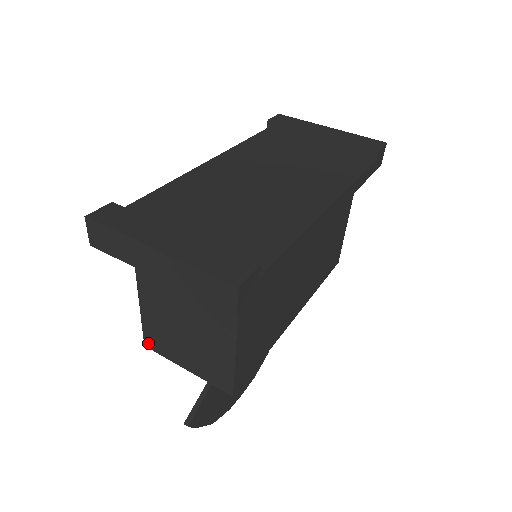
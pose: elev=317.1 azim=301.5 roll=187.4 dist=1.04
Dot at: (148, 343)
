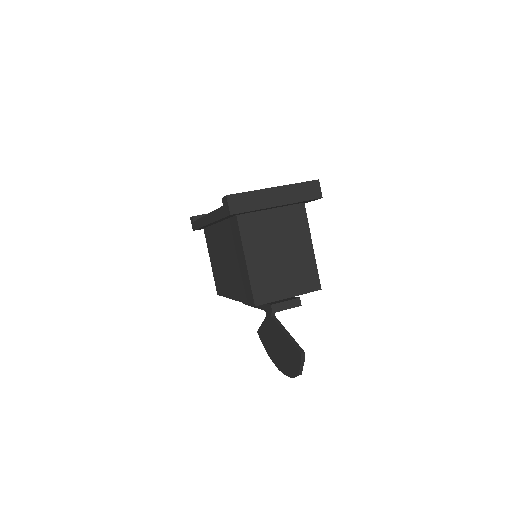
Dot at: (258, 300)
